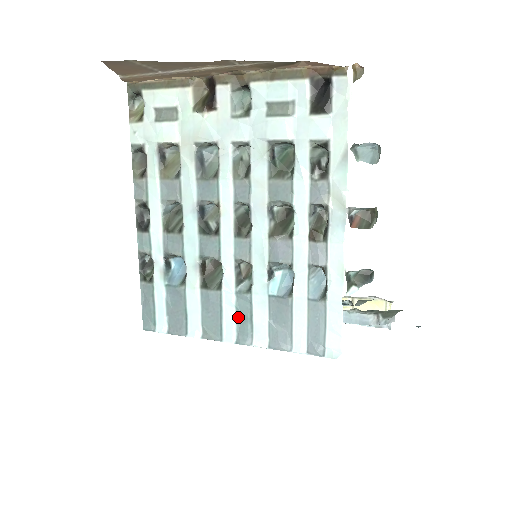
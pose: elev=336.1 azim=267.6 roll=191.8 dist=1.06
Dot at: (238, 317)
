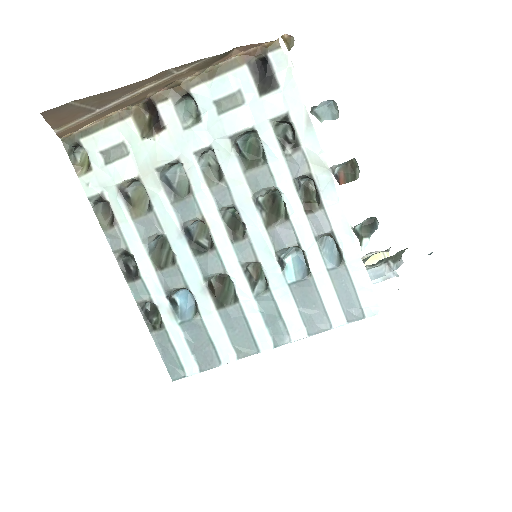
Dot at: (266, 320)
